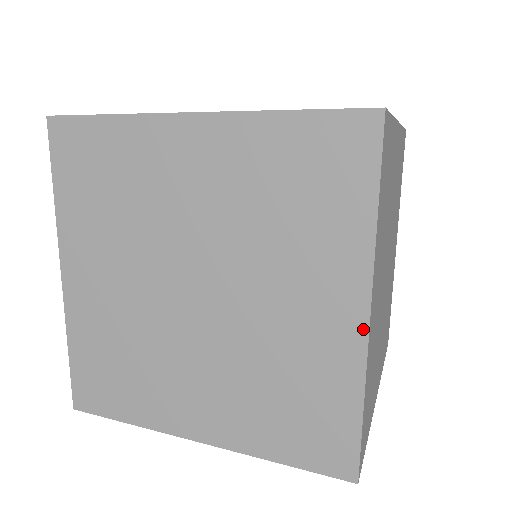
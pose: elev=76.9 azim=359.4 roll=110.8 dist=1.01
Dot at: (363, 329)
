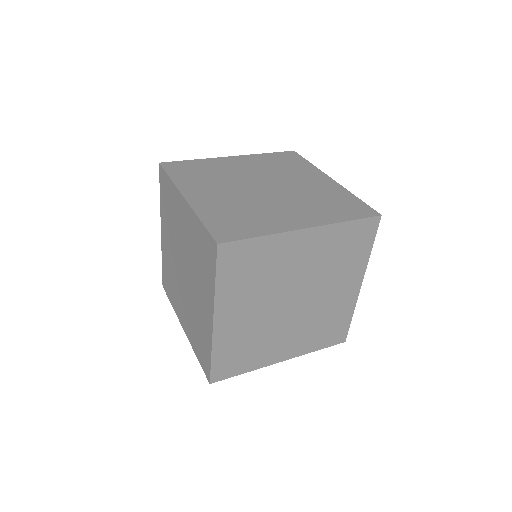
Dot at: (358, 290)
